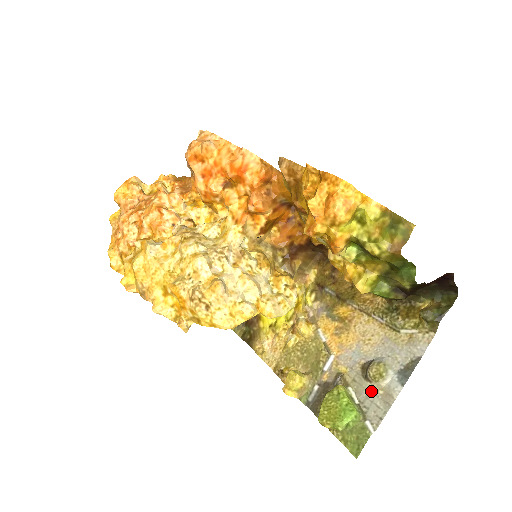
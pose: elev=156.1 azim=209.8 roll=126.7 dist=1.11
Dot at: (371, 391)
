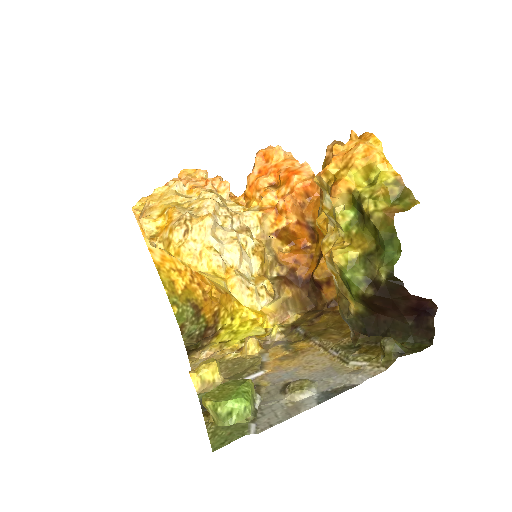
Dot at: (280, 402)
